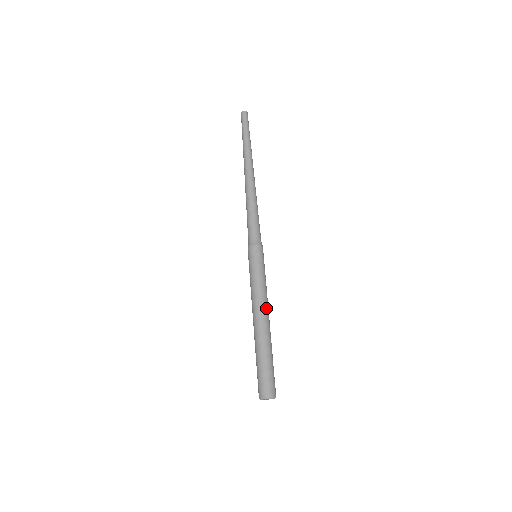
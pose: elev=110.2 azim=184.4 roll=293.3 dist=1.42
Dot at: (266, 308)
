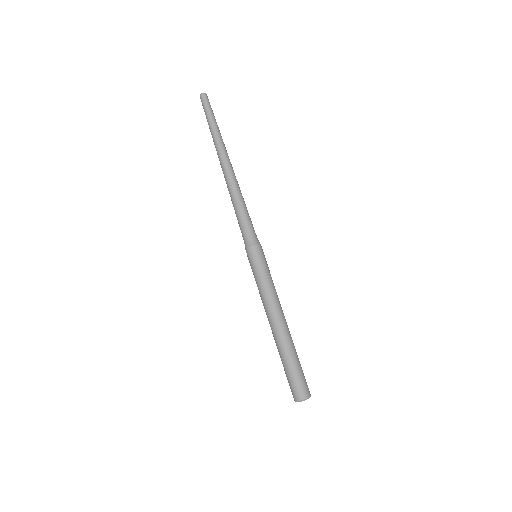
Dot at: occluded
